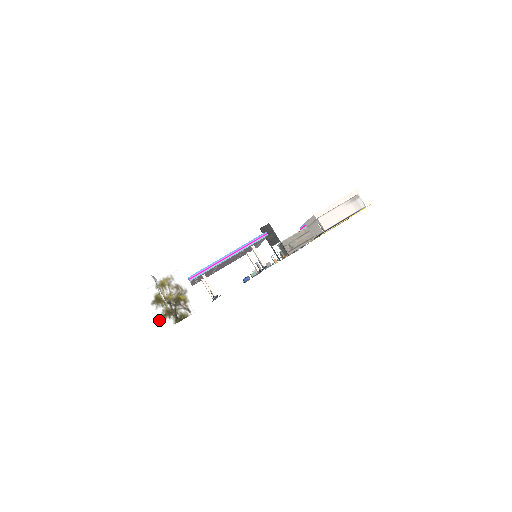
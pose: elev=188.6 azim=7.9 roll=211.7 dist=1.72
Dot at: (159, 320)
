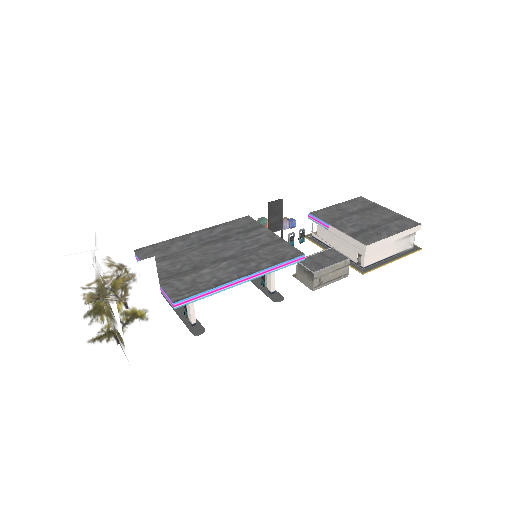
Dot at: (89, 343)
